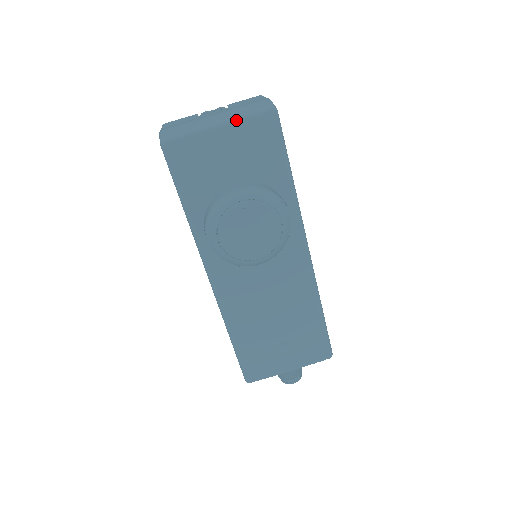
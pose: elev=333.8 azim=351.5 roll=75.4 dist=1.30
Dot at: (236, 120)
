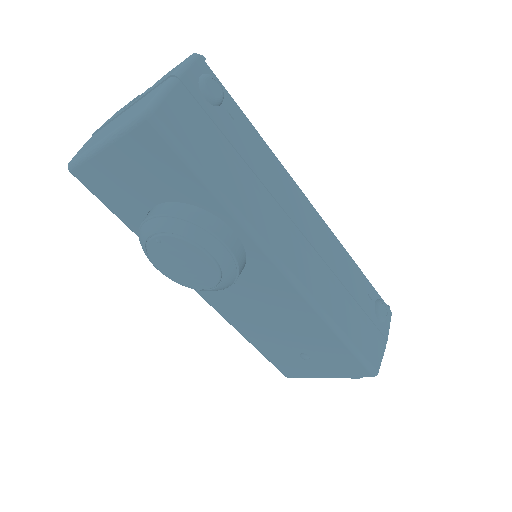
Dot at: (113, 137)
